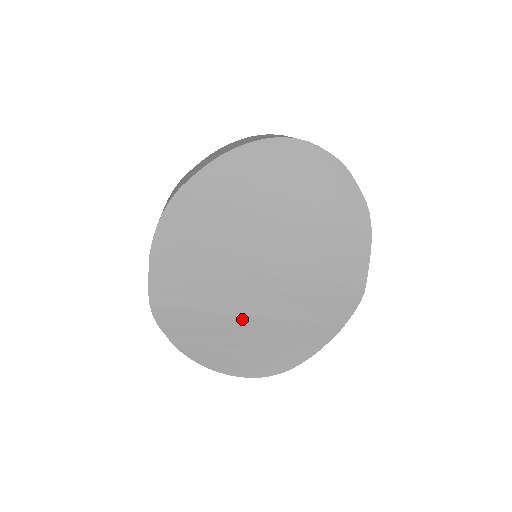
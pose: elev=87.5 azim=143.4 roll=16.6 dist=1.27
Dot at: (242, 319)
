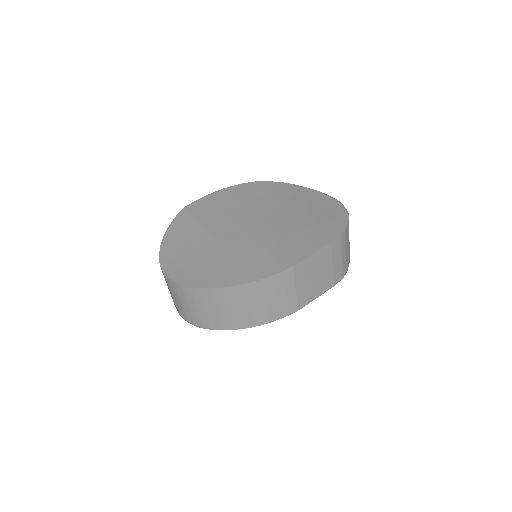
Dot at: (211, 239)
